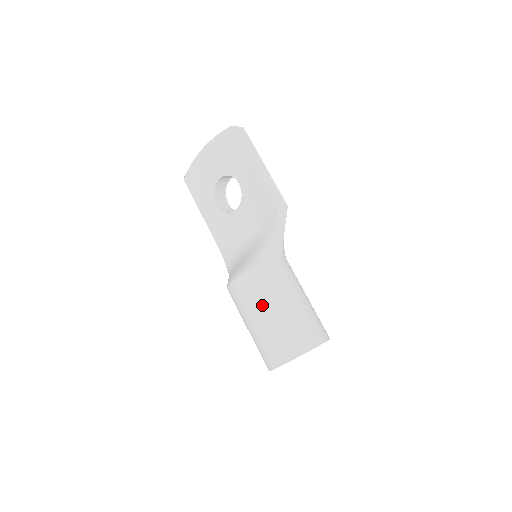
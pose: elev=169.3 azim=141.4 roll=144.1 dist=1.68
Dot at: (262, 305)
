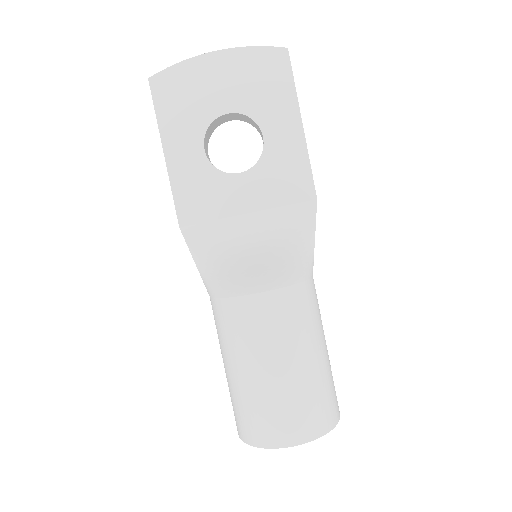
Dot at: (295, 346)
